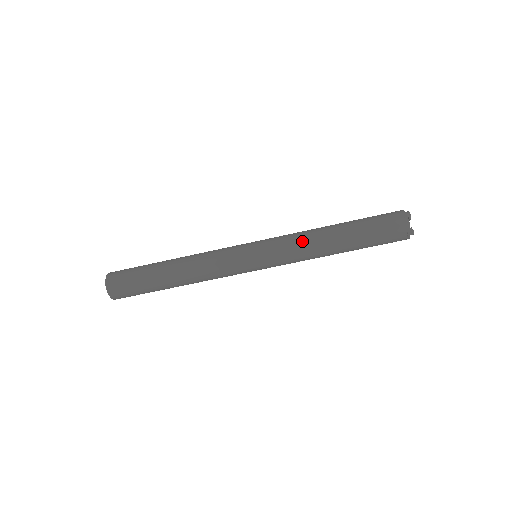
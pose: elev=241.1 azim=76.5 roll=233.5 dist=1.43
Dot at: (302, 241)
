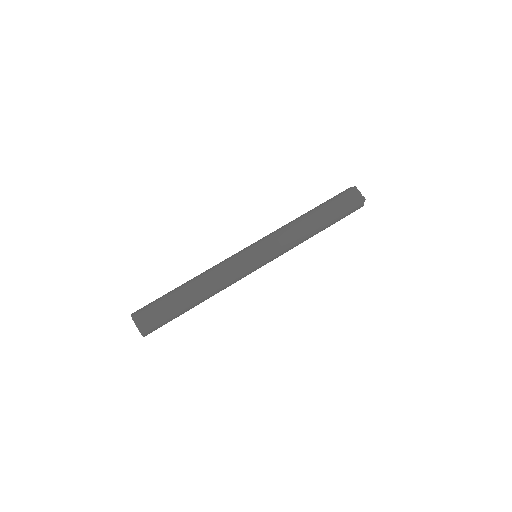
Dot at: (289, 228)
